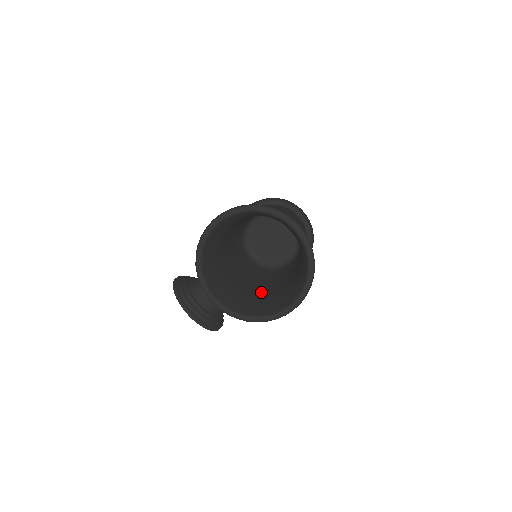
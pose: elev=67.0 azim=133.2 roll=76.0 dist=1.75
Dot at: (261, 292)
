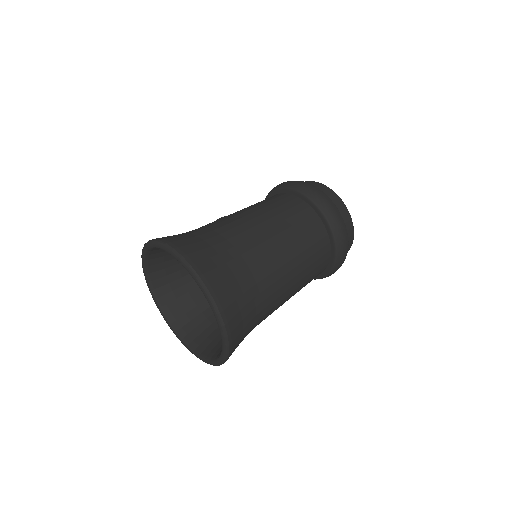
Dot at: occluded
